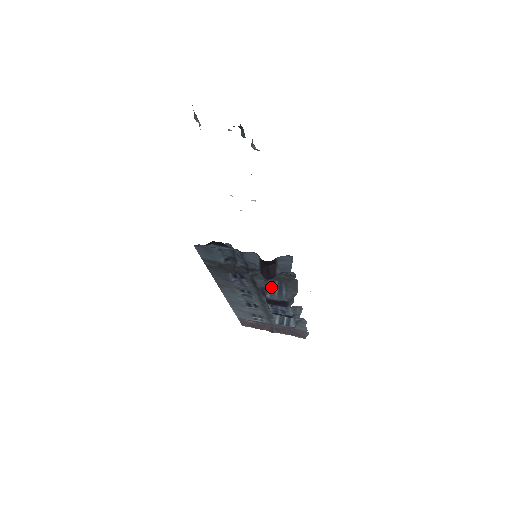
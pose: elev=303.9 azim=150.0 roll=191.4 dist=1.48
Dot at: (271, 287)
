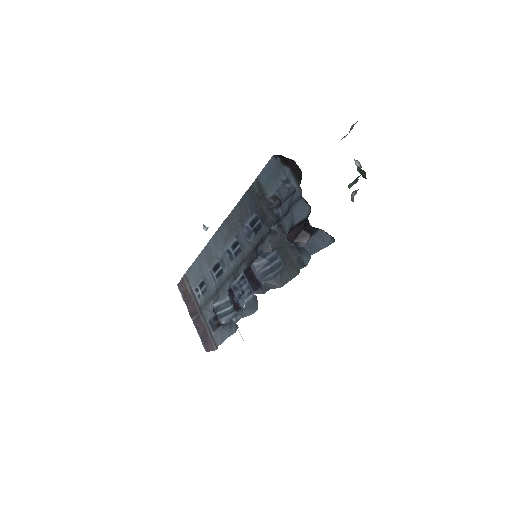
Dot at: (267, 261)
